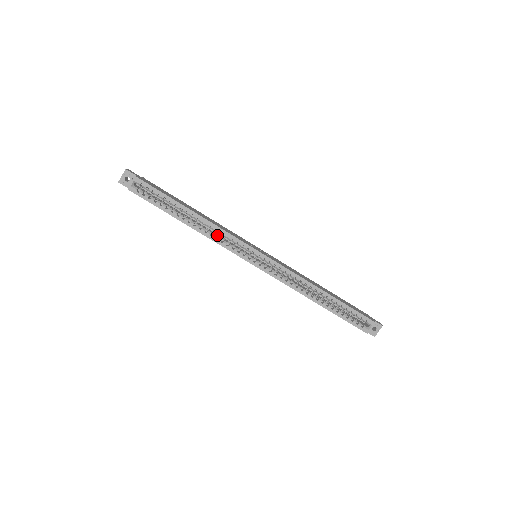
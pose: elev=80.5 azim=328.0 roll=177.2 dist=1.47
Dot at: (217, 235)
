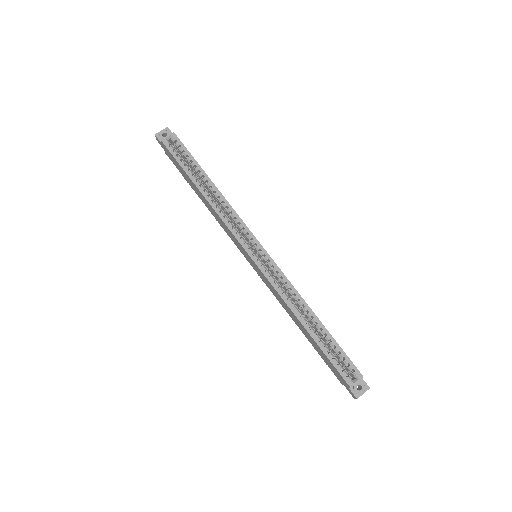
Dot at: (226, 216)
